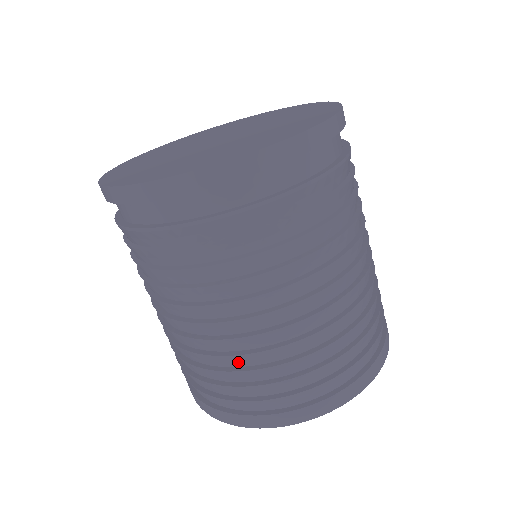
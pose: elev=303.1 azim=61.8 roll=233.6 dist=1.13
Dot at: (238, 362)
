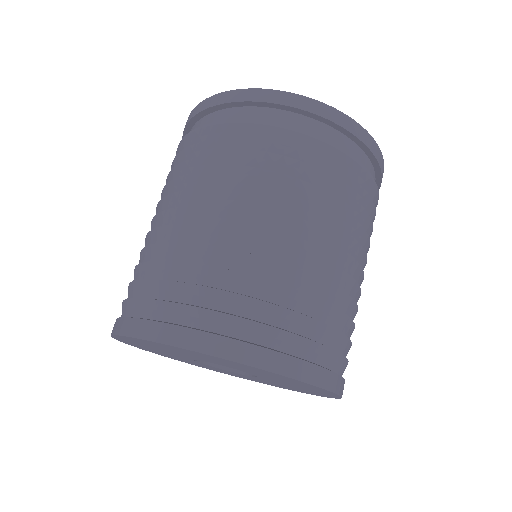
Dot at: (156, 254)
